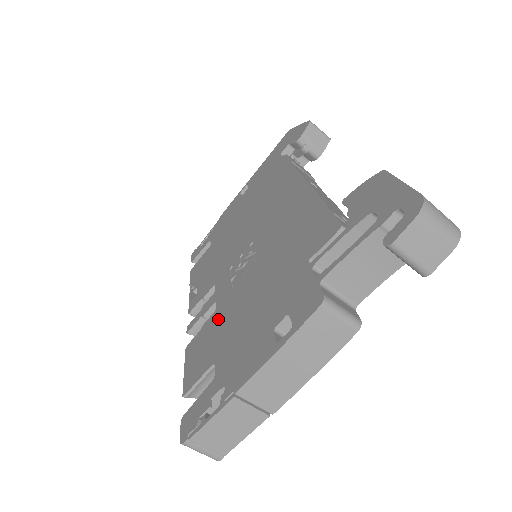
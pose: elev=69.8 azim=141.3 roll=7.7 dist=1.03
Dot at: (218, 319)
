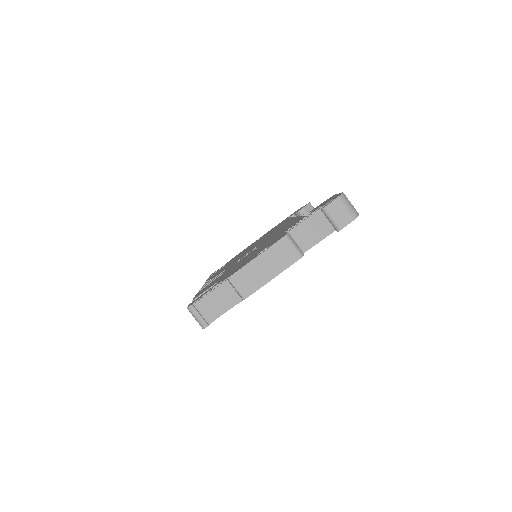
Dot at: (224, 273)
